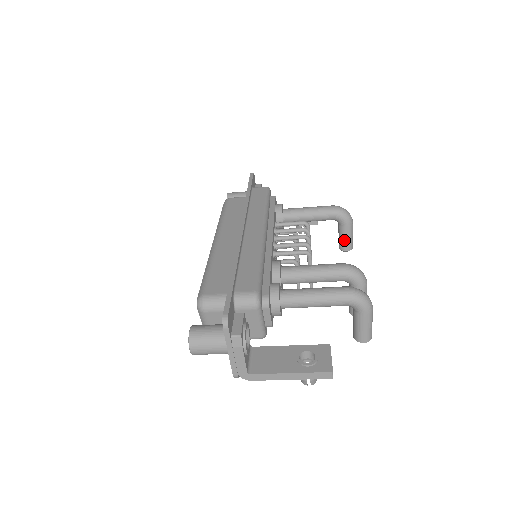
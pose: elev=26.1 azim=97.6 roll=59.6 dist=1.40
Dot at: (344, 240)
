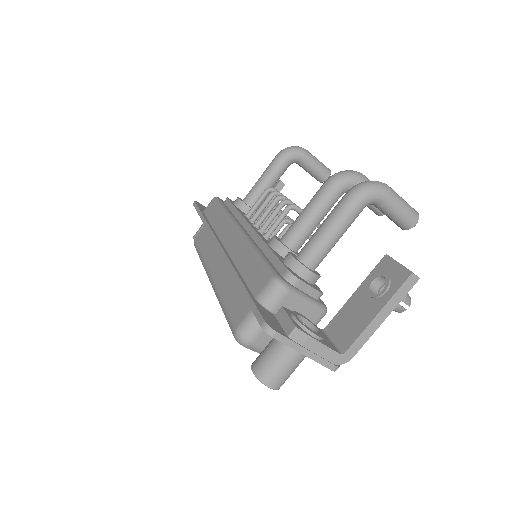
Dot at: (316, 171)
